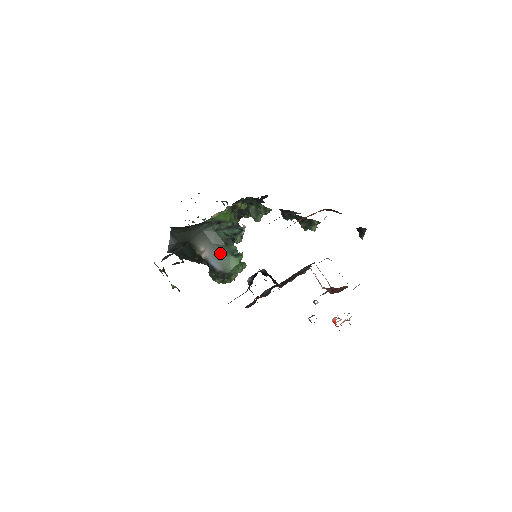
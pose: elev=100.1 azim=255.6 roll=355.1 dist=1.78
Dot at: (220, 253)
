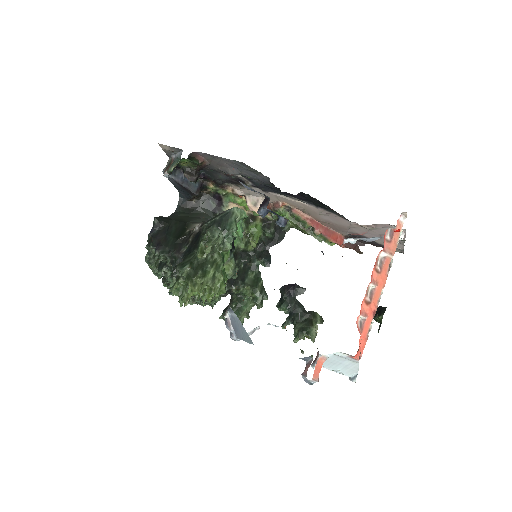
Dot at: occluded
